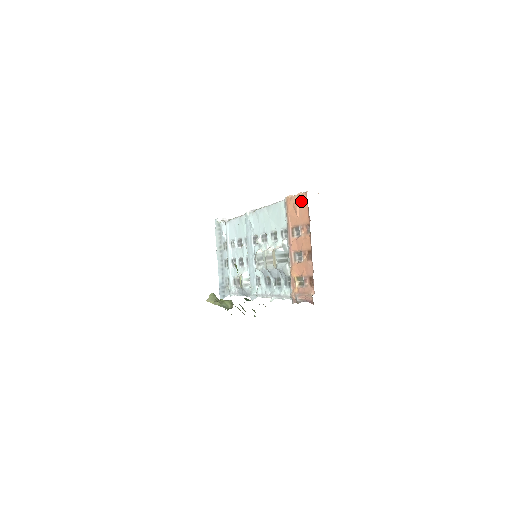
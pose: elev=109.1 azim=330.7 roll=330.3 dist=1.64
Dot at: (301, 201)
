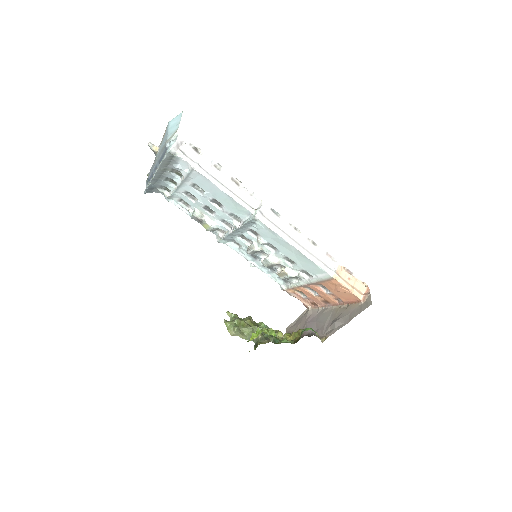
Dot at: (349, 295)
